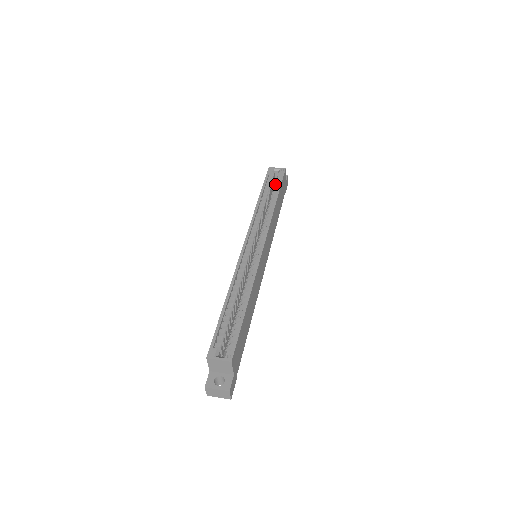
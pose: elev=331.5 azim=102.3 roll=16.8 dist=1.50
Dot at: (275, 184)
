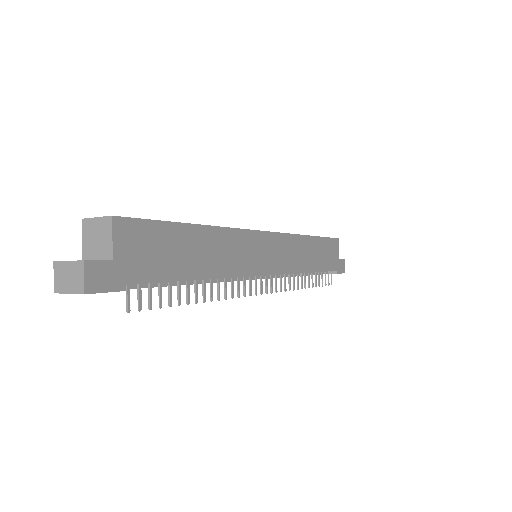
Dot at: occluded
